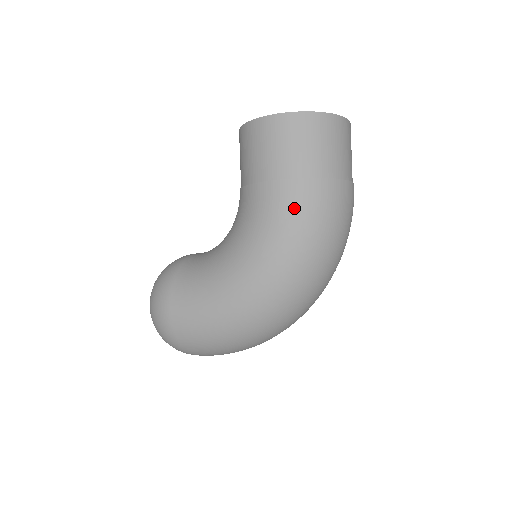
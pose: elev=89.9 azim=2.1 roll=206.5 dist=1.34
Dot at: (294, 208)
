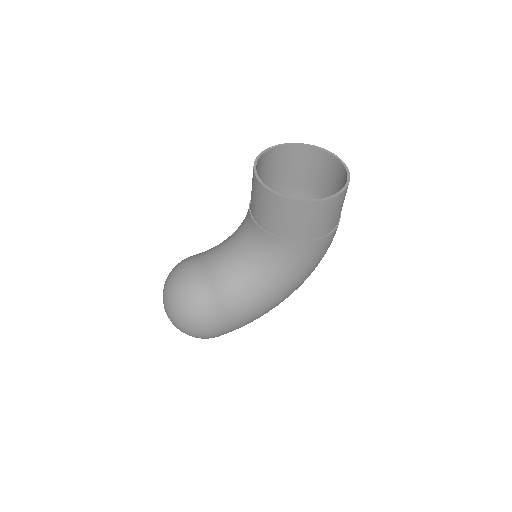
Dot at: (325, 249)
